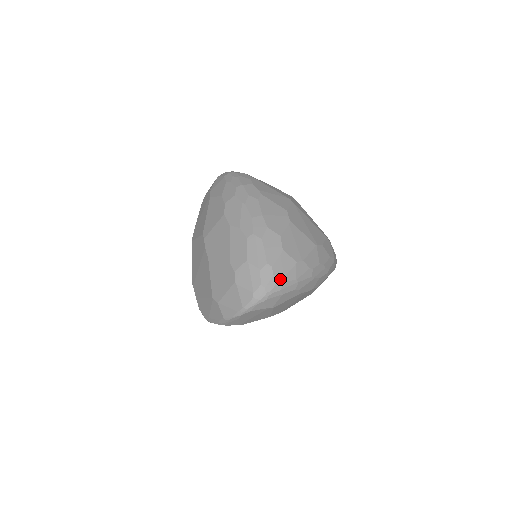
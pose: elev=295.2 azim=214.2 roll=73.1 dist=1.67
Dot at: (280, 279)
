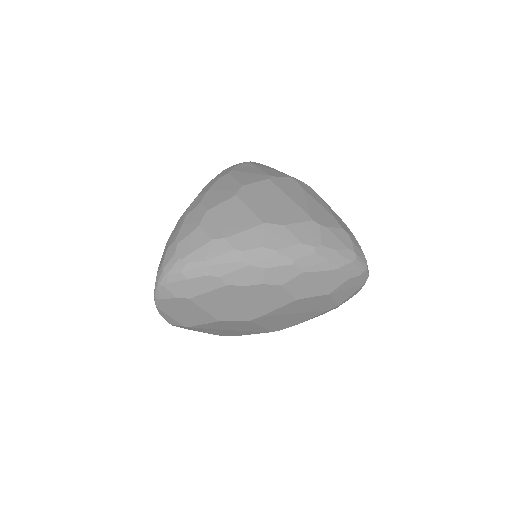
Dot at: (181, 258)
